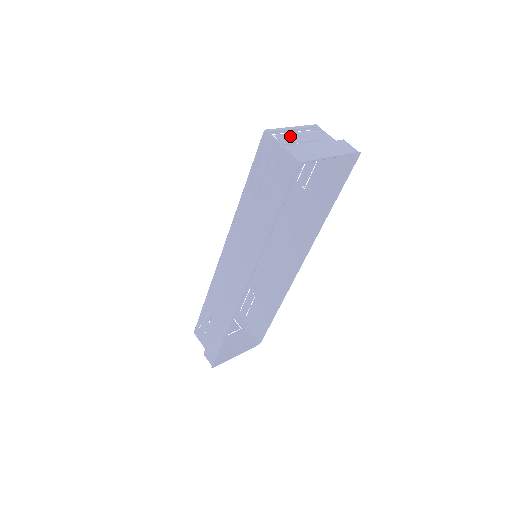
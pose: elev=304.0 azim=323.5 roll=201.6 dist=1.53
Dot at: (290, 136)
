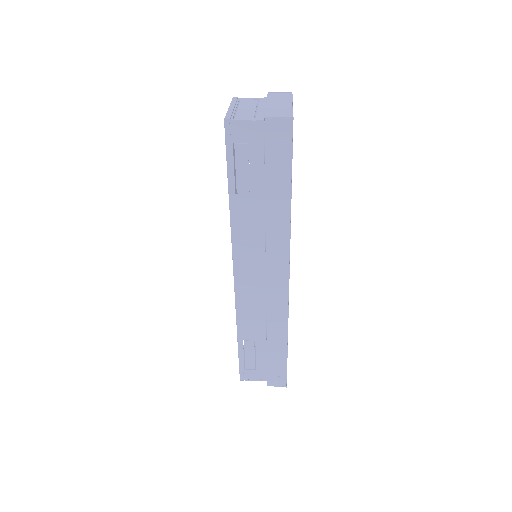
Dot at: (242, 113)
